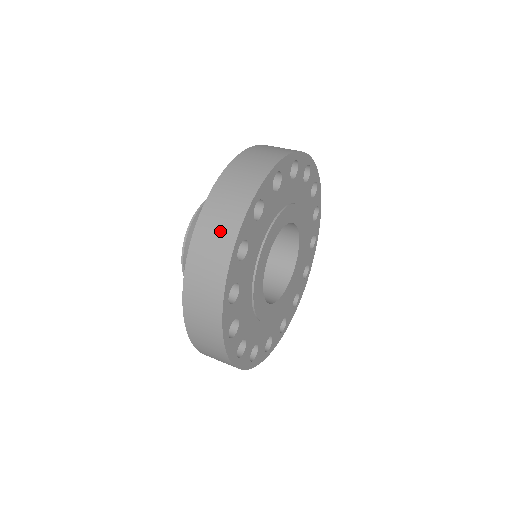
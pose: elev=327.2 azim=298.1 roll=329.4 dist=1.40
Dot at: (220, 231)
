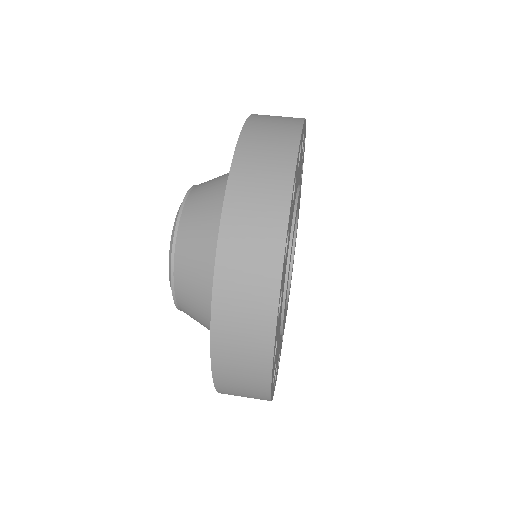
Dot at: (271, 158)
